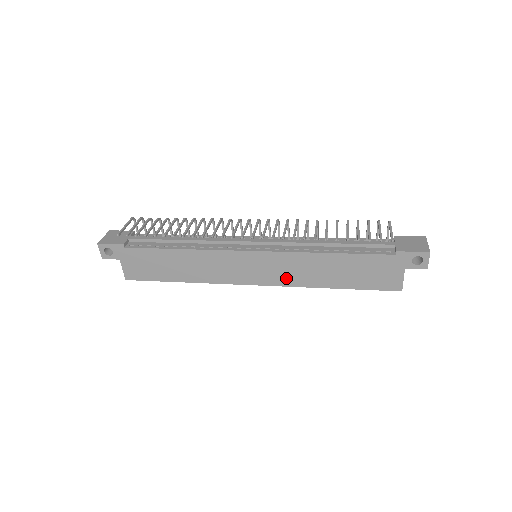
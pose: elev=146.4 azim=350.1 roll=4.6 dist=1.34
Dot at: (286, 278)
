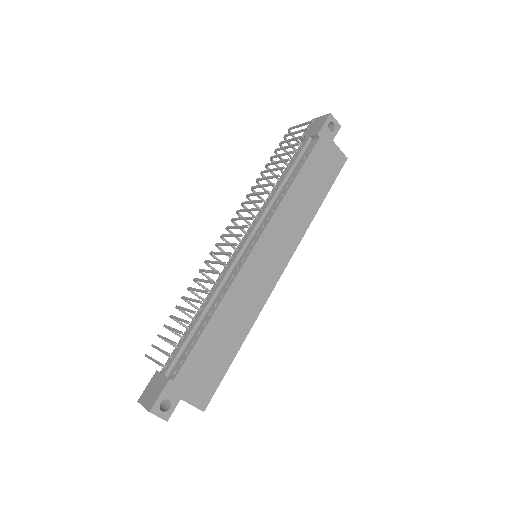
Dot at: (291, 239)
